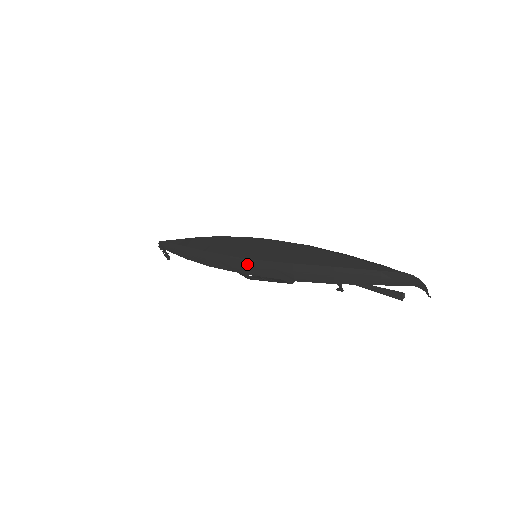
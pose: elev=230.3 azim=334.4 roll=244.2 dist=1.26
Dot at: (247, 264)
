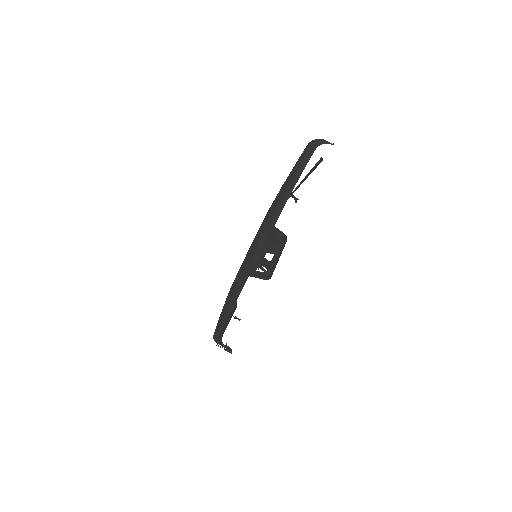
Dot at: (249, 257)
